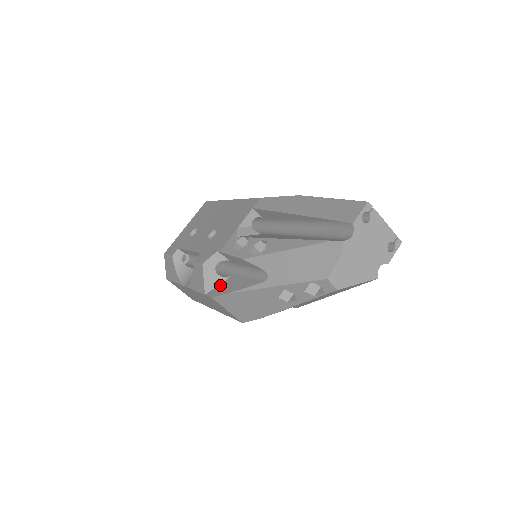
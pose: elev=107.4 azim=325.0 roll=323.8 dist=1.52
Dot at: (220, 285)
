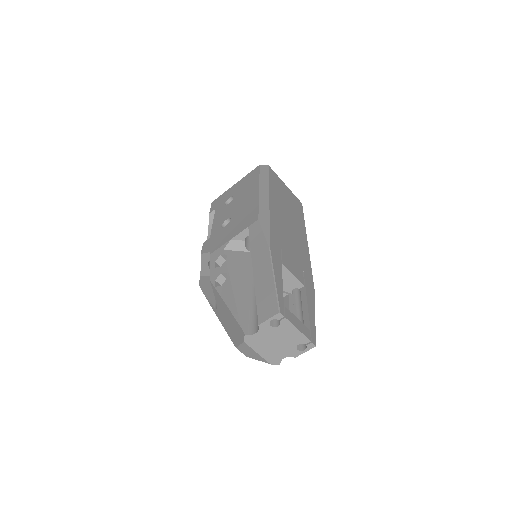
Dot at: (209, 277)
